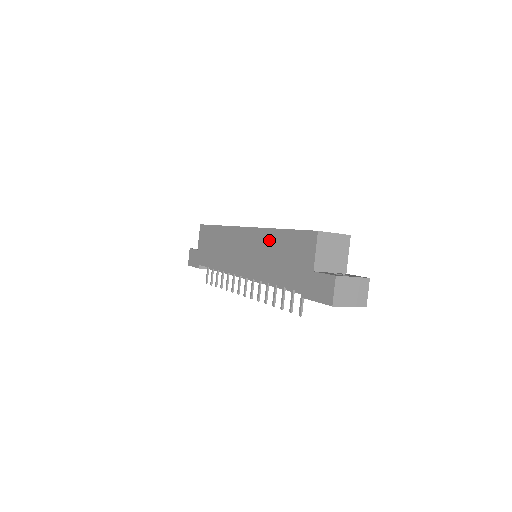
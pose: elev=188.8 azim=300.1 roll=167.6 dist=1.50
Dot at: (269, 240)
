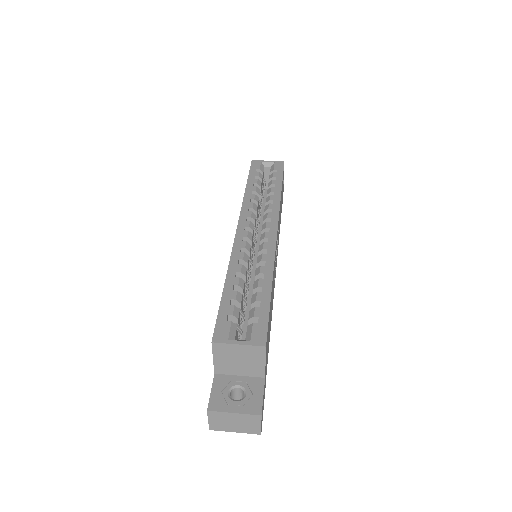
Dot at: occluded
